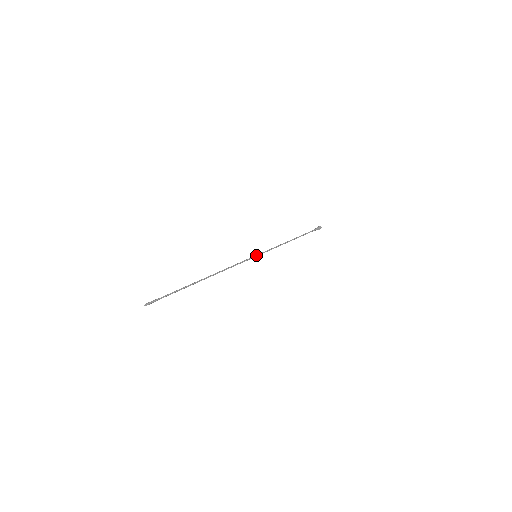
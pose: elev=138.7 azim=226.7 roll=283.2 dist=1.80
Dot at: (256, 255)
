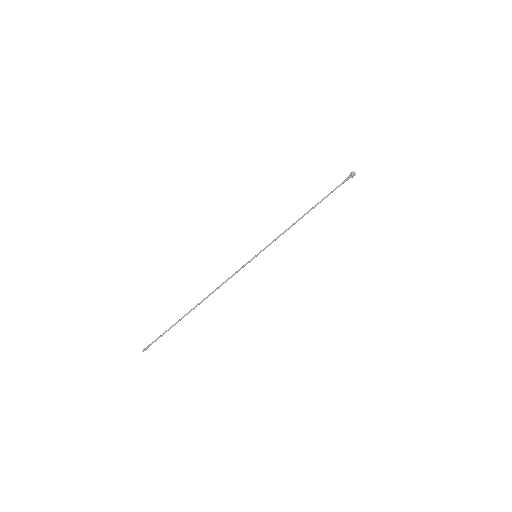
Dot at: (256, 255)
